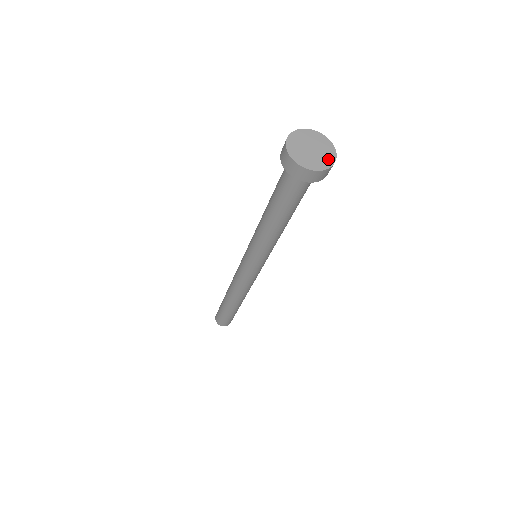
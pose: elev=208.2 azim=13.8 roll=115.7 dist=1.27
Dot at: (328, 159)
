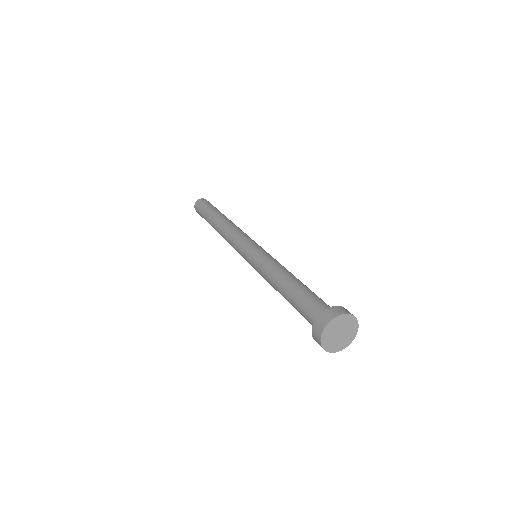
Dot at: (353, 333)
